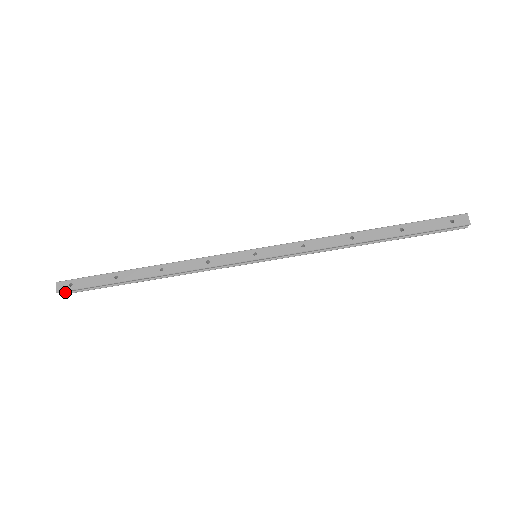
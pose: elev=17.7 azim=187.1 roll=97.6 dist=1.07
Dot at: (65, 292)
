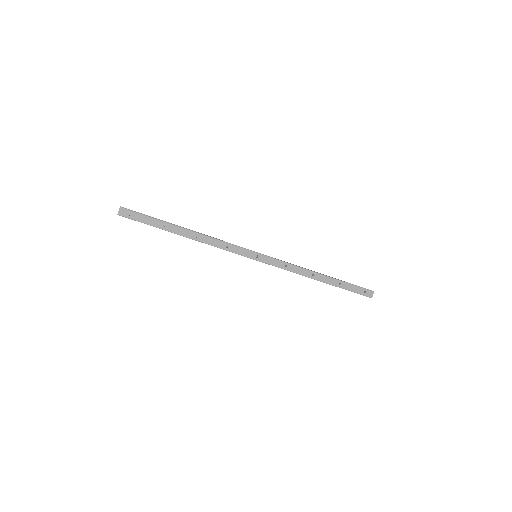
Dot at: (122, 214)
